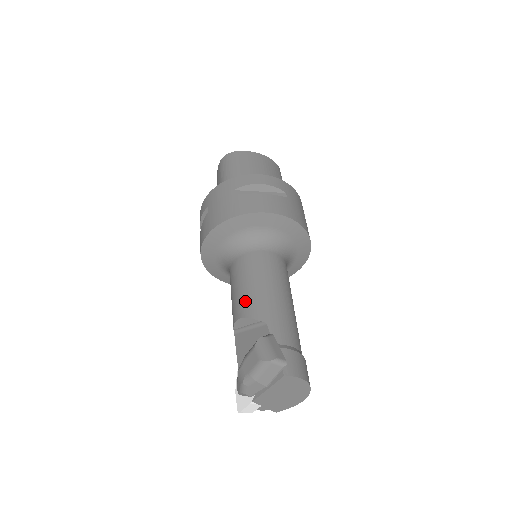
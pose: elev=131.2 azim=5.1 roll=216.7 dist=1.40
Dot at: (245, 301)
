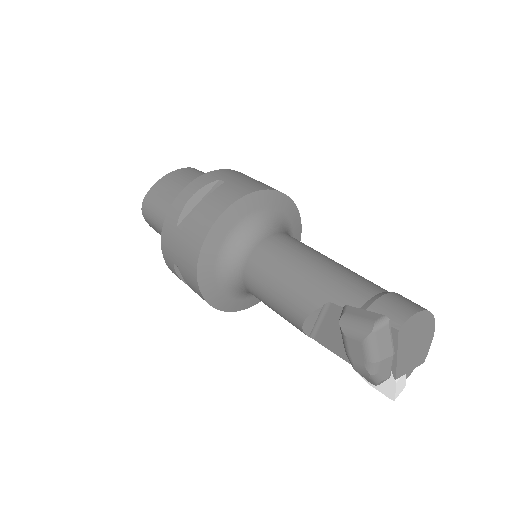
Dot at: (290, 304)
